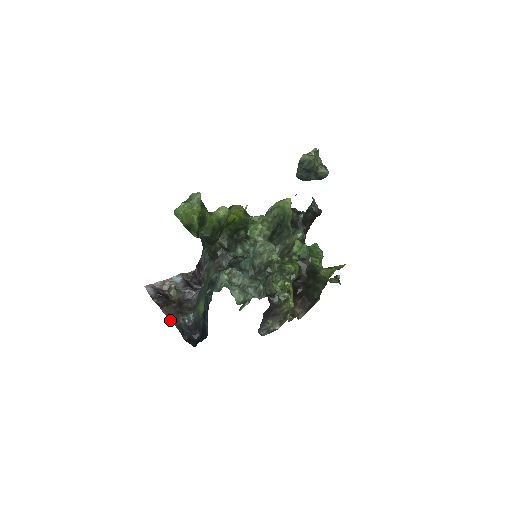
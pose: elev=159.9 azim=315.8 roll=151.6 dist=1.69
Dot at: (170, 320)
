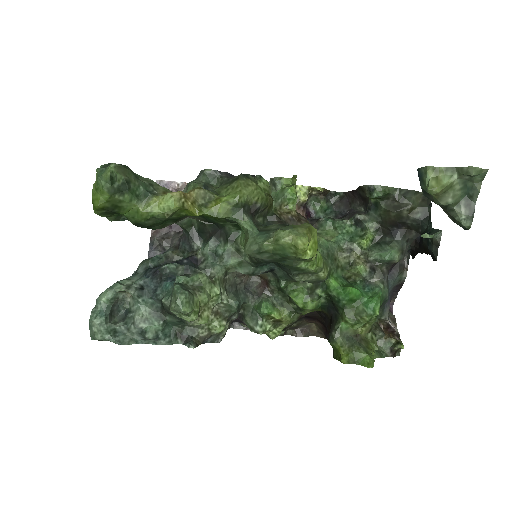
Dot at: (150, 241)
